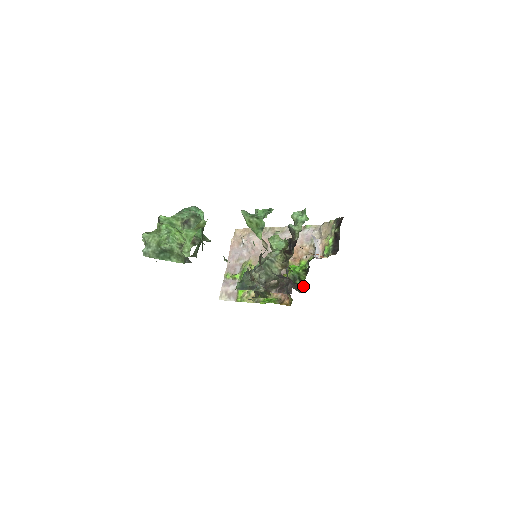
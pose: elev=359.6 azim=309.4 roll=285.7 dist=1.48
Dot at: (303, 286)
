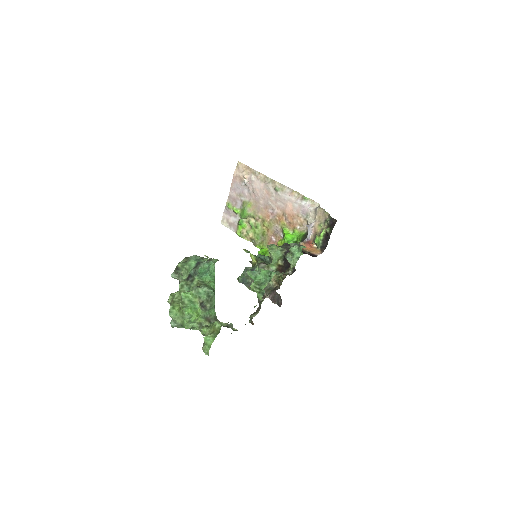
Dot at: occluded
